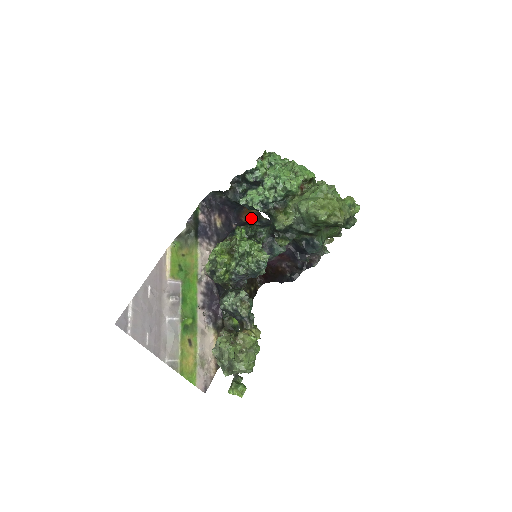
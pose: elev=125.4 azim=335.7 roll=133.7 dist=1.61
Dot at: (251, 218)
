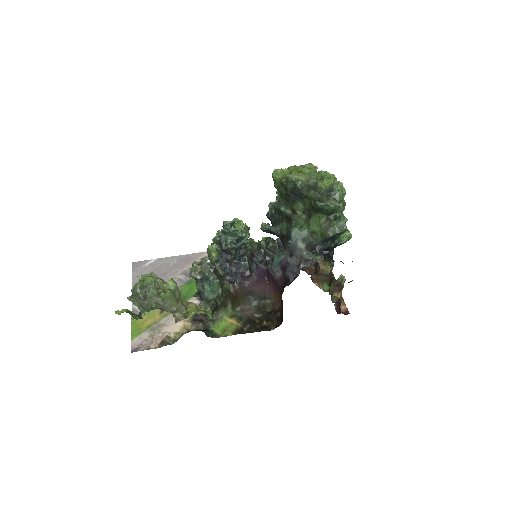
Dot at: occluded
